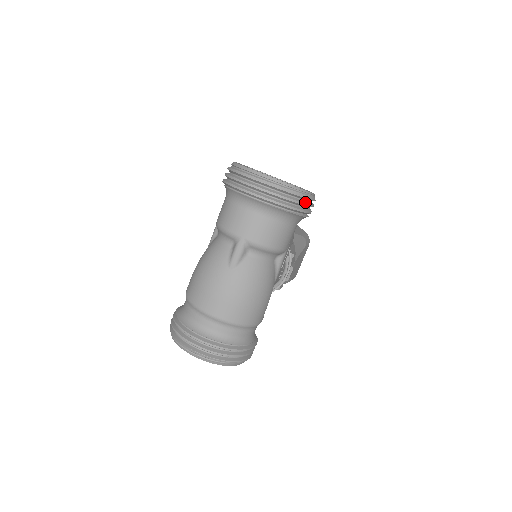
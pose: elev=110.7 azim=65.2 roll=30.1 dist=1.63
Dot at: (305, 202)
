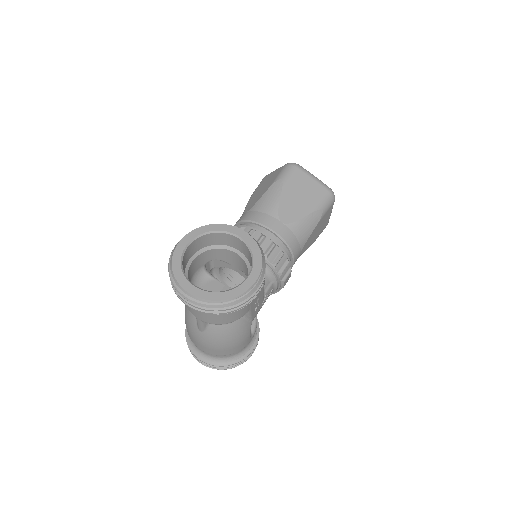
Dot at: (240, 302)
